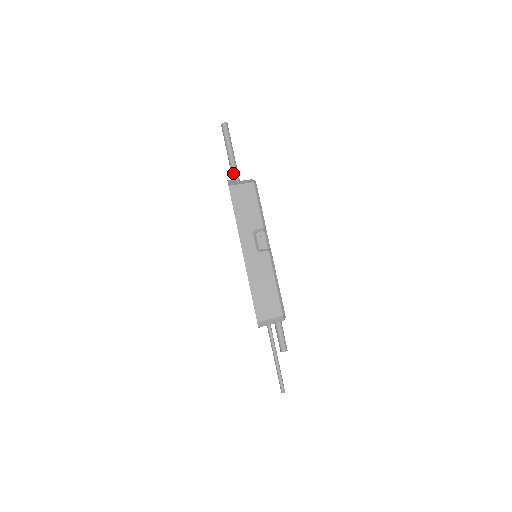
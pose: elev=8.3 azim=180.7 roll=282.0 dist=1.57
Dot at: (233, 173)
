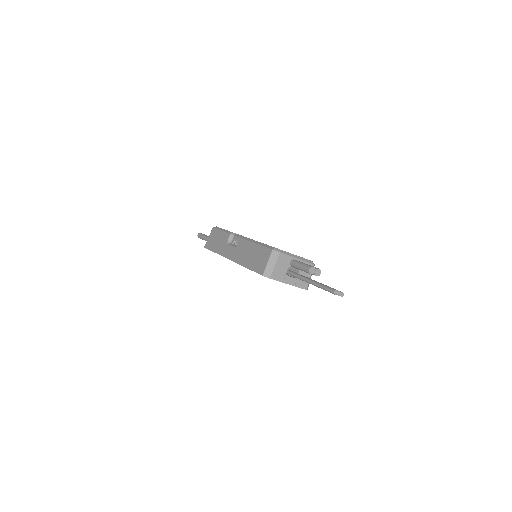
Dot at: occluded
